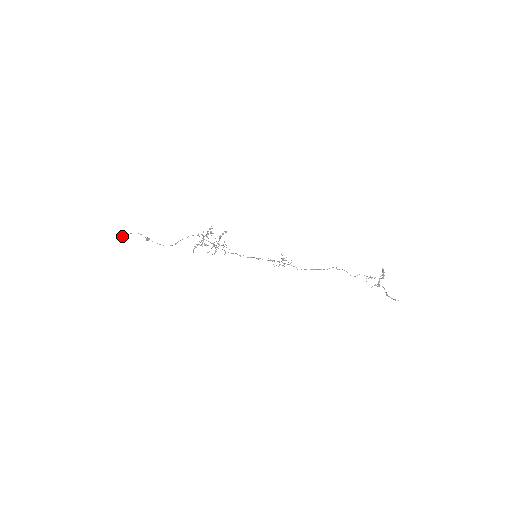
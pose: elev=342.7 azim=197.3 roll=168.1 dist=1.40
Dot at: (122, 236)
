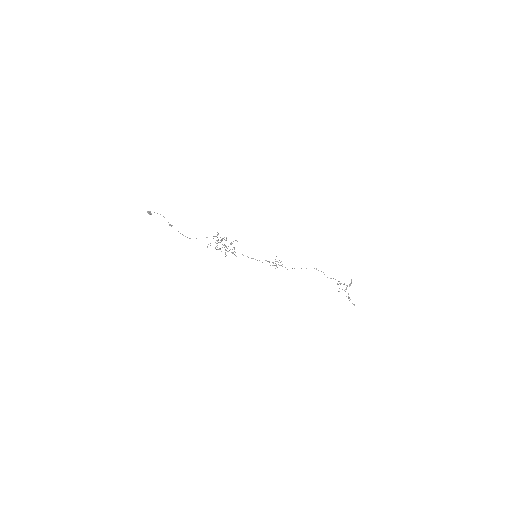
Dot at: (148, 213)
